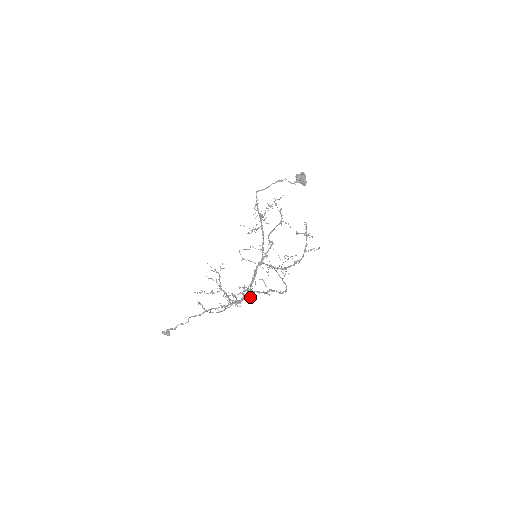
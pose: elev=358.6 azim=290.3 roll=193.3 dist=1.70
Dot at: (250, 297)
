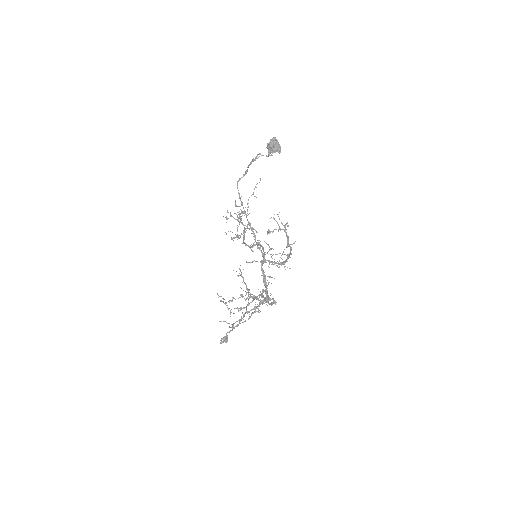
Dot at: occluded
